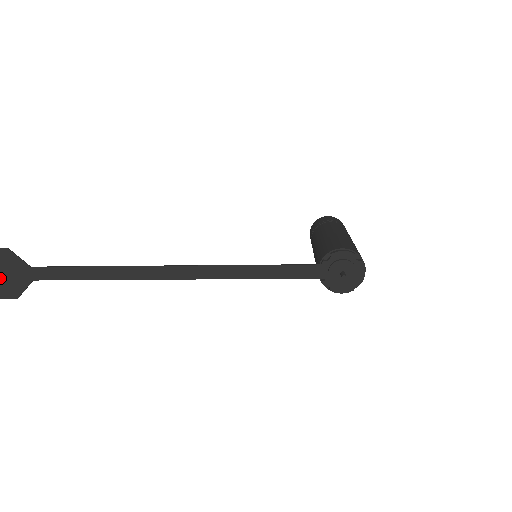
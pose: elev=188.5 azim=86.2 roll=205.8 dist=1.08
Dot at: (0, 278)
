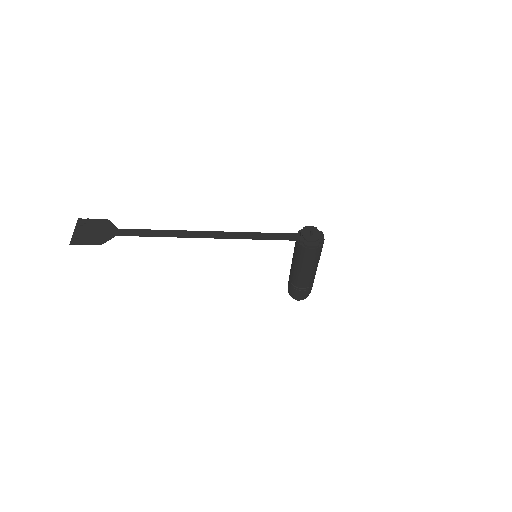
Dot at: (95, 234)
